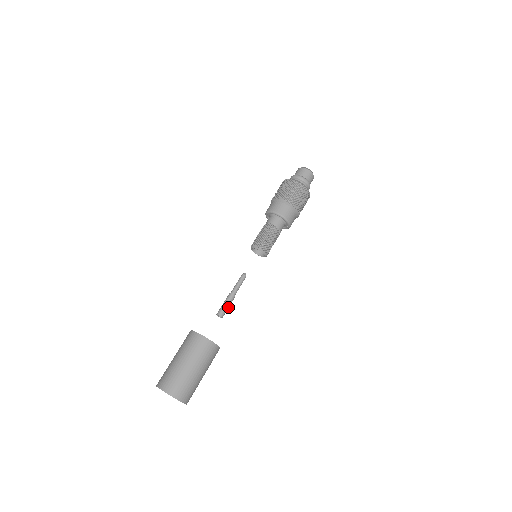
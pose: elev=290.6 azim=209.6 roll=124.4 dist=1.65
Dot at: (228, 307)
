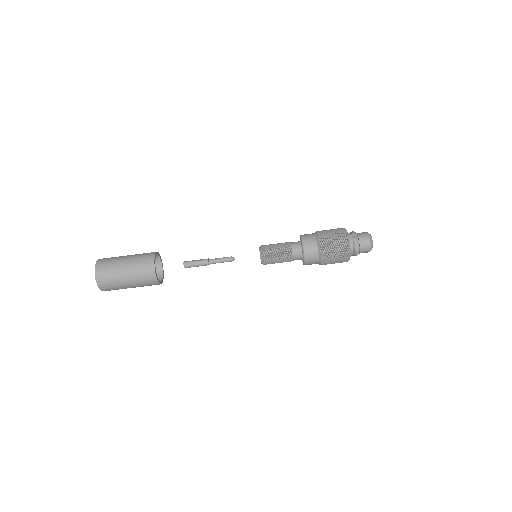
Dot at: (197, 265)
